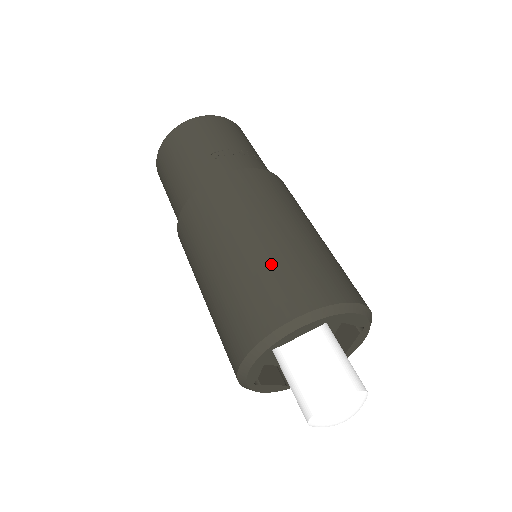
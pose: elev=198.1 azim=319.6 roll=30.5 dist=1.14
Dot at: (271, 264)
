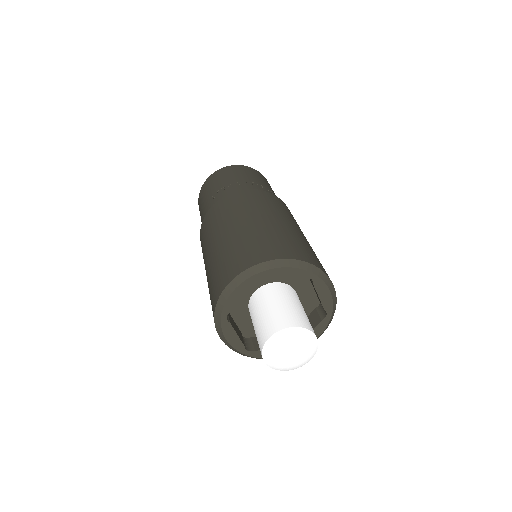
Dot at: (222, 255)
